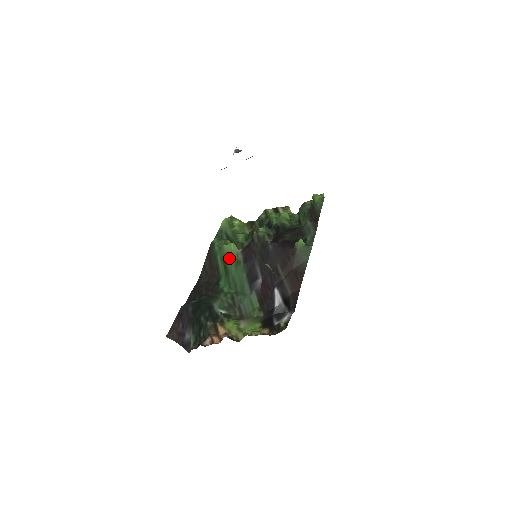
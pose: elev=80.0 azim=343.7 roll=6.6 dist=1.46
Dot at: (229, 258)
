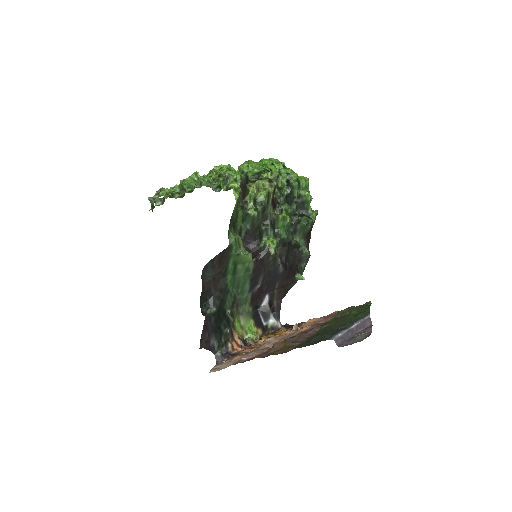
Dot at: (241, 264)
